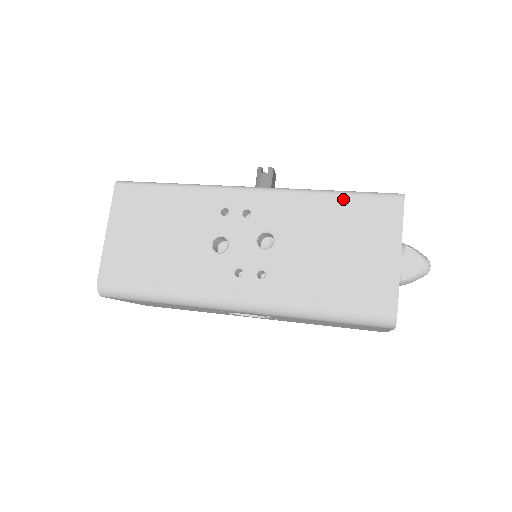
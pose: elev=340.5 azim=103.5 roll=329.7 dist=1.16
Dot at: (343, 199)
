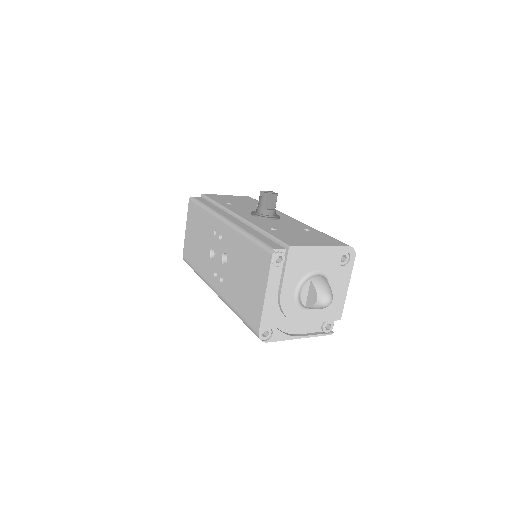
Dot at: (250, 244)
